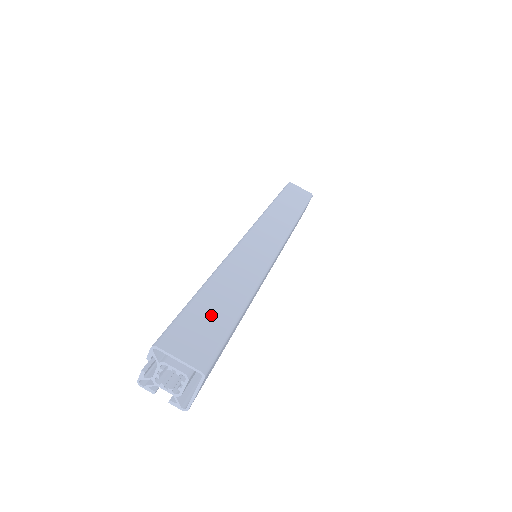
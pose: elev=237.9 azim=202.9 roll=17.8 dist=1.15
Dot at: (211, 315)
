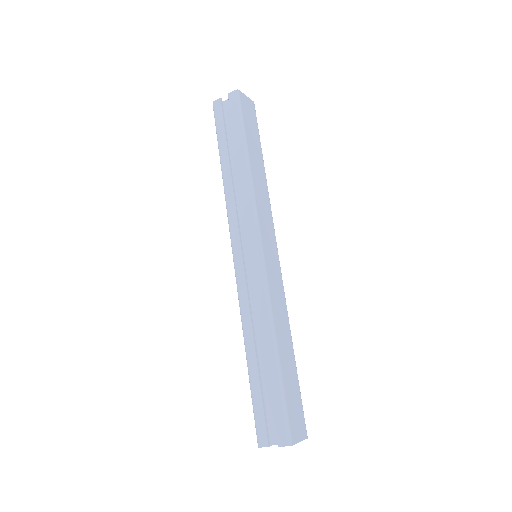
Dot at: (292, 387)
